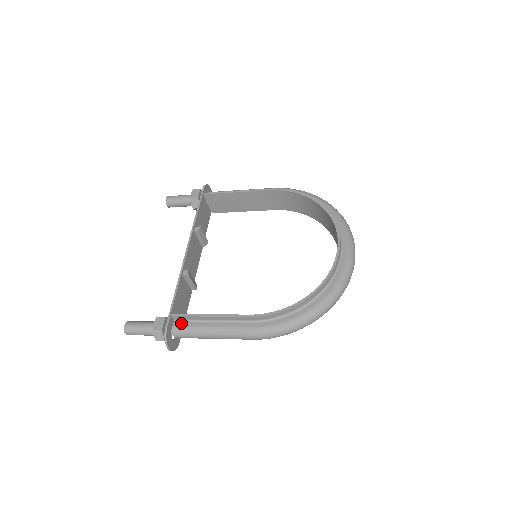
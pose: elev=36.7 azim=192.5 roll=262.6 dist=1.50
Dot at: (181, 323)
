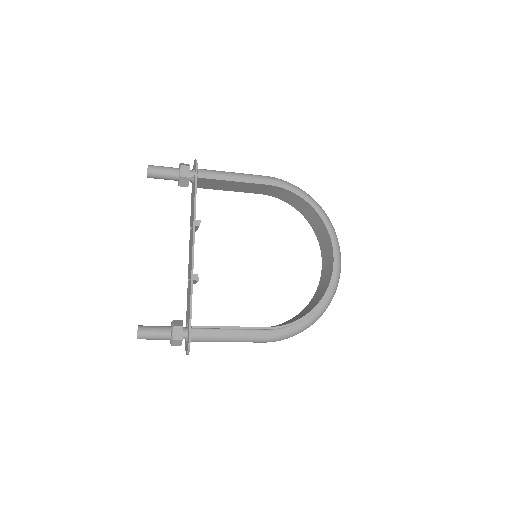
Dot at: (199, 331)
